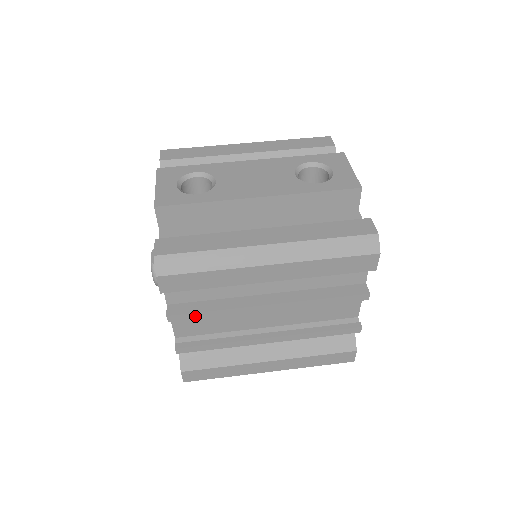
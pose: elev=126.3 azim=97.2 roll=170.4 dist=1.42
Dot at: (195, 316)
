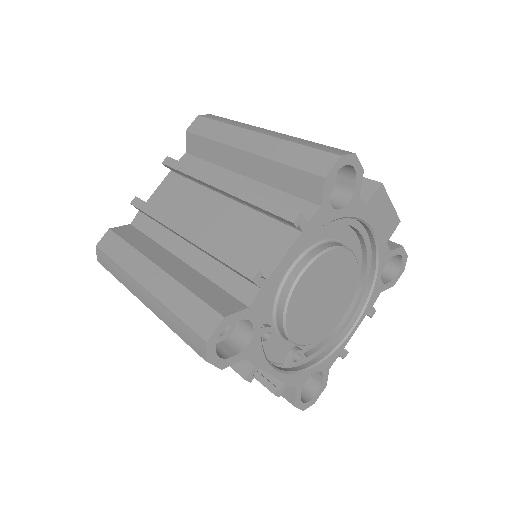
Dot at: (178, 166)
